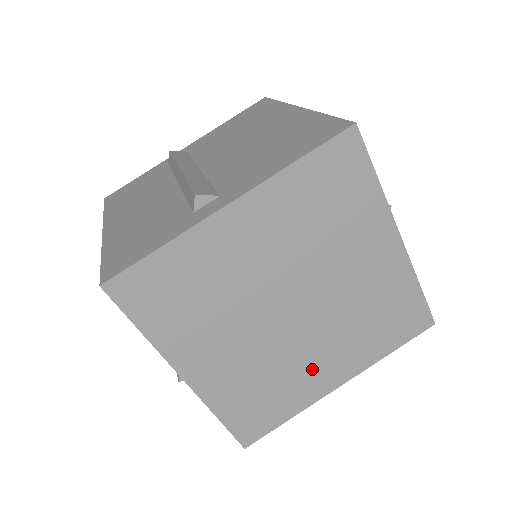
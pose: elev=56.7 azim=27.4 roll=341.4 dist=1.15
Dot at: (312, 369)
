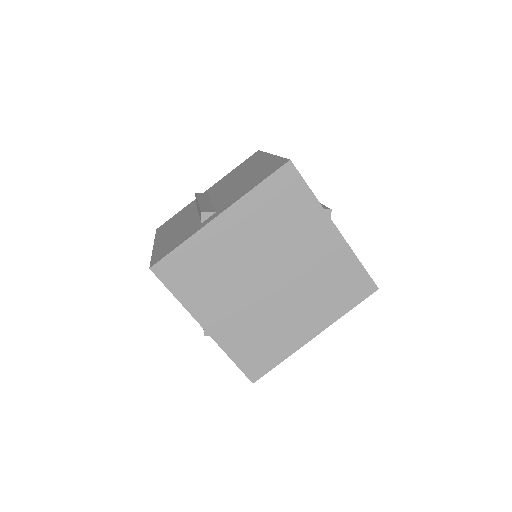
Dot at: (292, 323)
